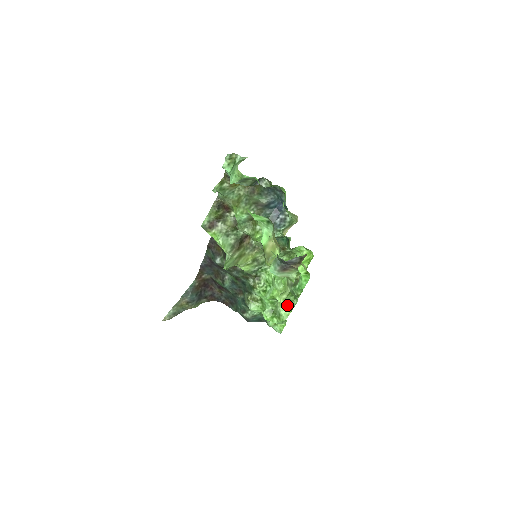
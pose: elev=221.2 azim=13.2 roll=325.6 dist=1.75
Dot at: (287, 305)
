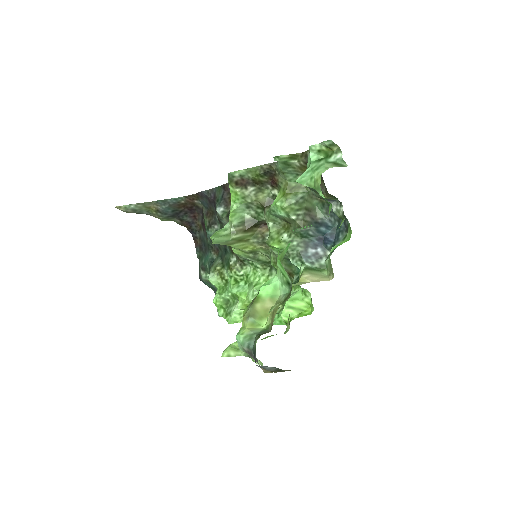
Dot at: occluded
